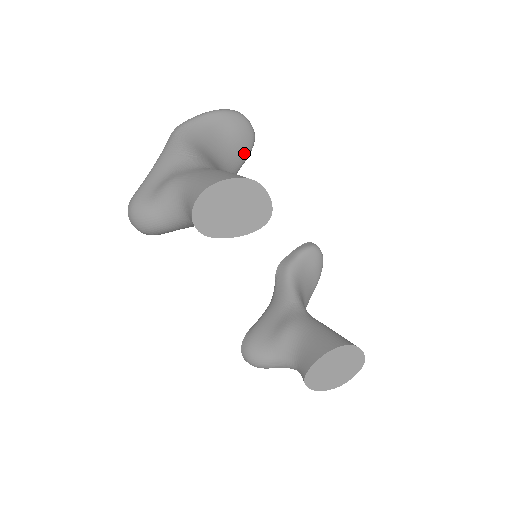
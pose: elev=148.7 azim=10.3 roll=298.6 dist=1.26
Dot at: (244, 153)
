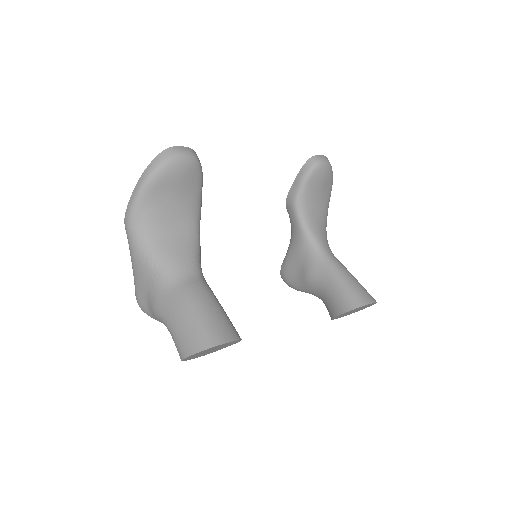
Dot at: (197, 185)
